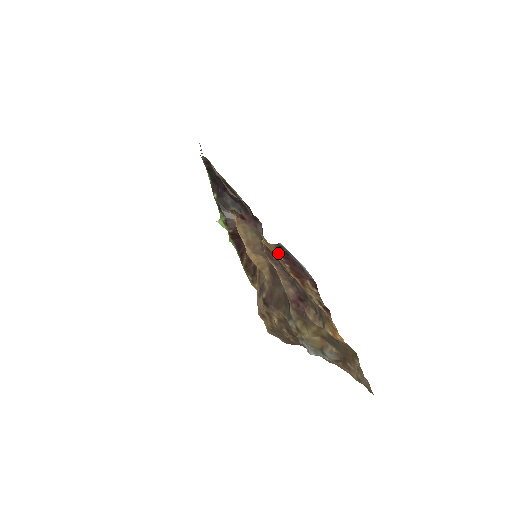
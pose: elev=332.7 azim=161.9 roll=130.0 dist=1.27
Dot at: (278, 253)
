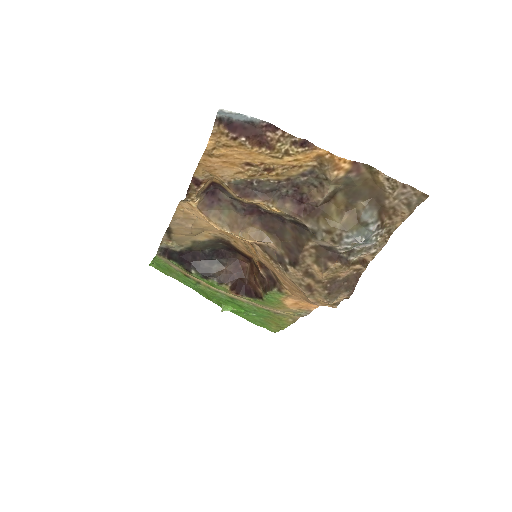
Dot at: (226, 133)
